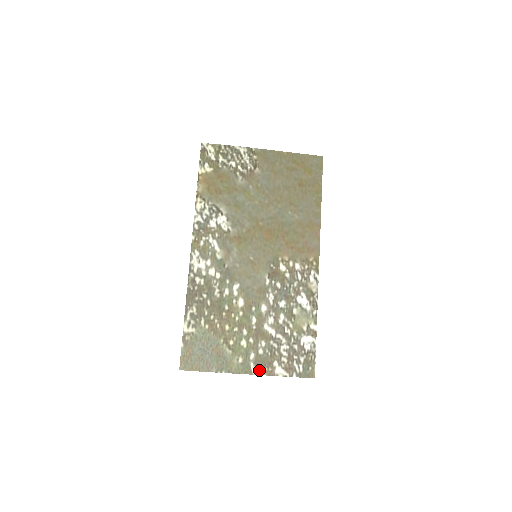
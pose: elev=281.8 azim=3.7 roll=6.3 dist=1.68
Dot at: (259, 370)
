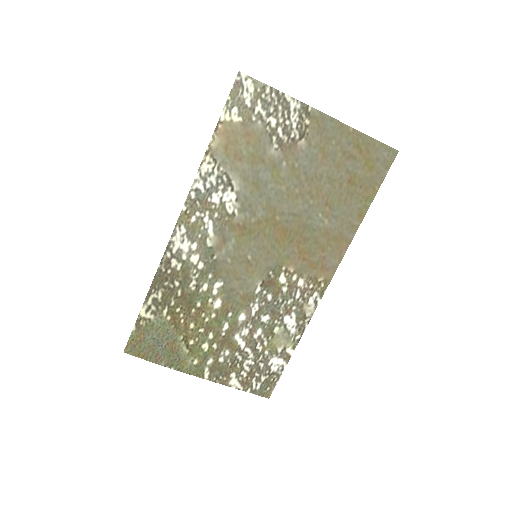
Dot at: (213, 376)
